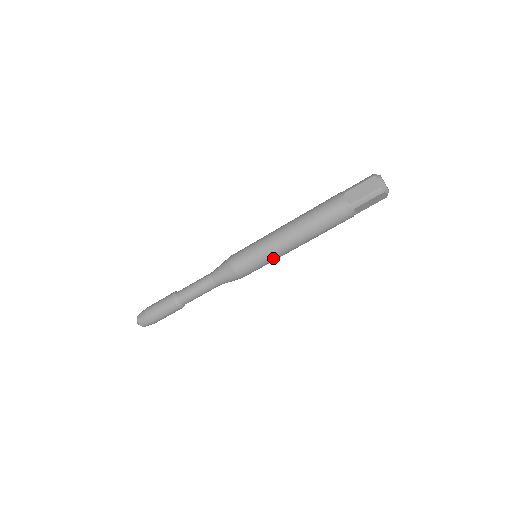
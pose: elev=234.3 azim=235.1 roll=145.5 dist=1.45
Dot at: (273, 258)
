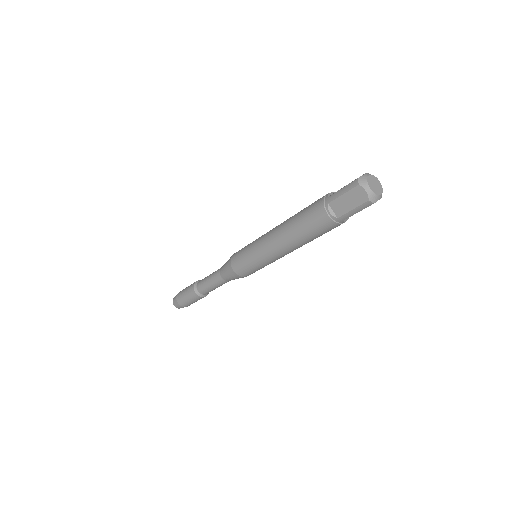
Dot at: occluded
